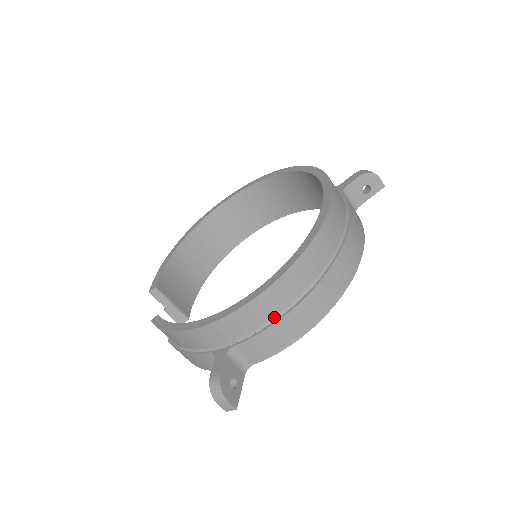
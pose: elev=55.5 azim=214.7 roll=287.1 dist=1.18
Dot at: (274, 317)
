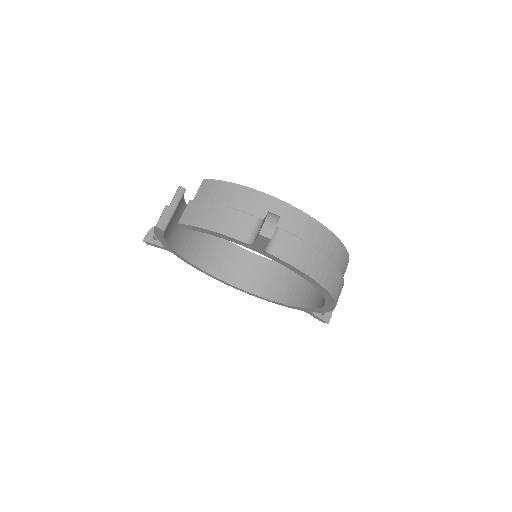
Dot at: (314, 247)
